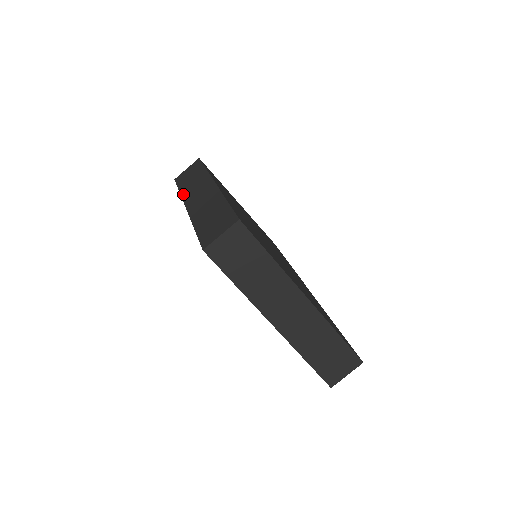
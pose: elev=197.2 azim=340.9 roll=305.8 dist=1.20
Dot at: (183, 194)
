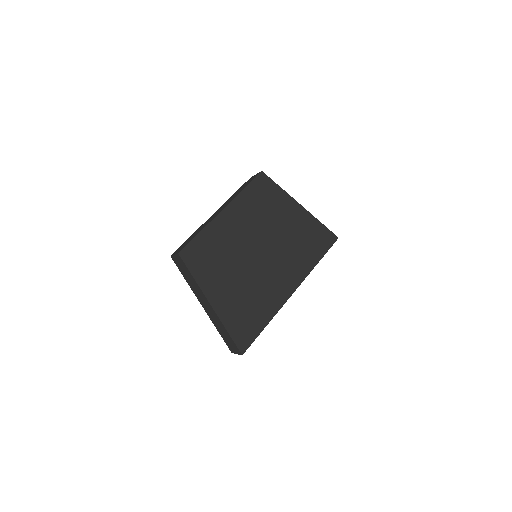
Dot at: (228, 199)
